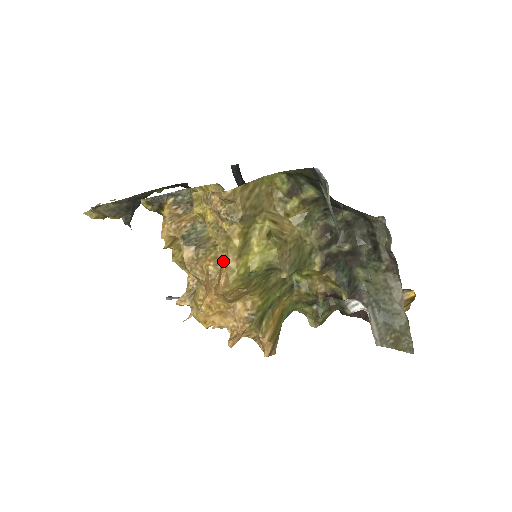
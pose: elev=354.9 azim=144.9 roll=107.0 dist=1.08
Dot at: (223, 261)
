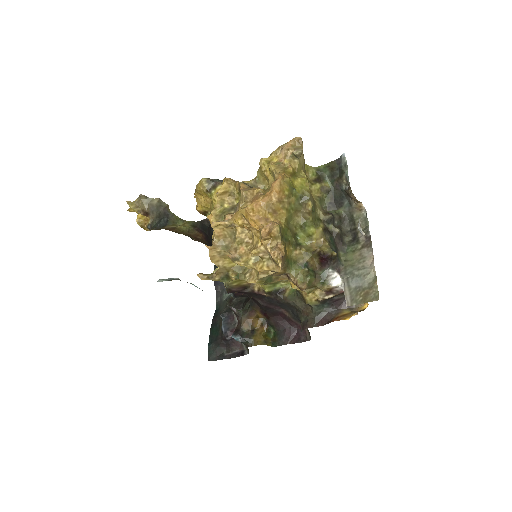
Dot at: occluded
